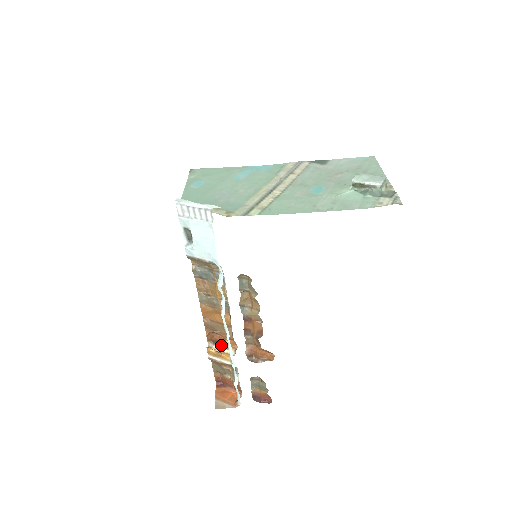
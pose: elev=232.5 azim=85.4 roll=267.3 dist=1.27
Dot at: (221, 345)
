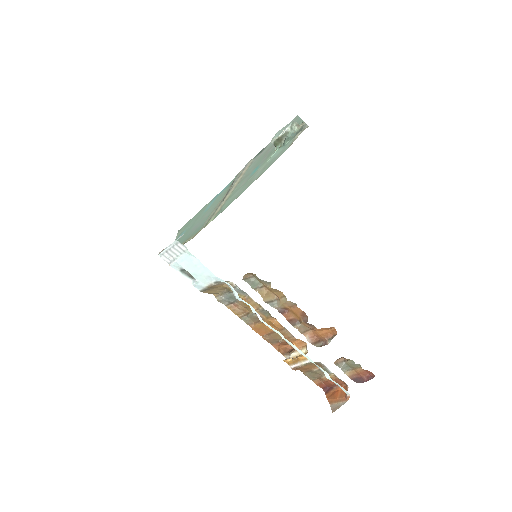
Dot at: (294, 351)
